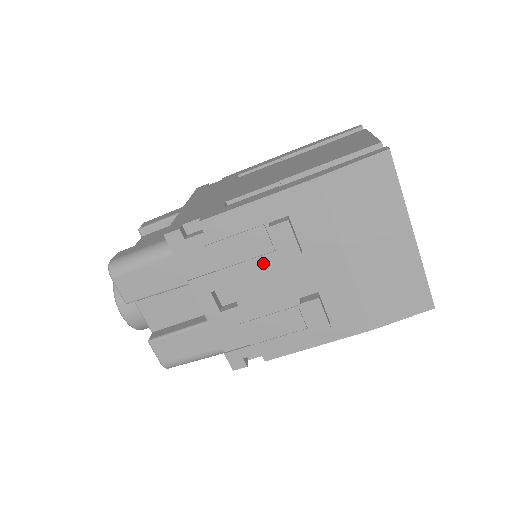
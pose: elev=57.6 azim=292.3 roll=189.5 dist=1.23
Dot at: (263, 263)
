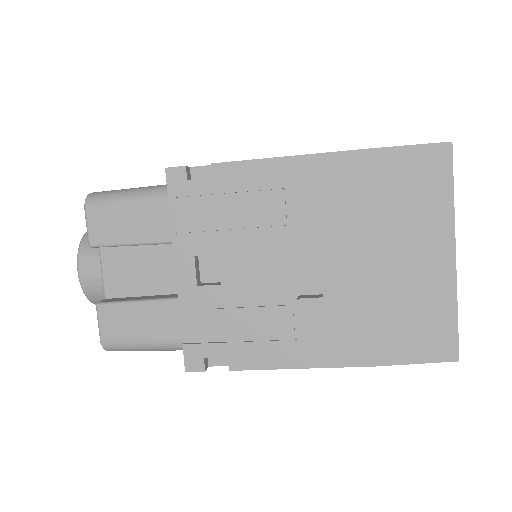
Dot at: (268, 237)
